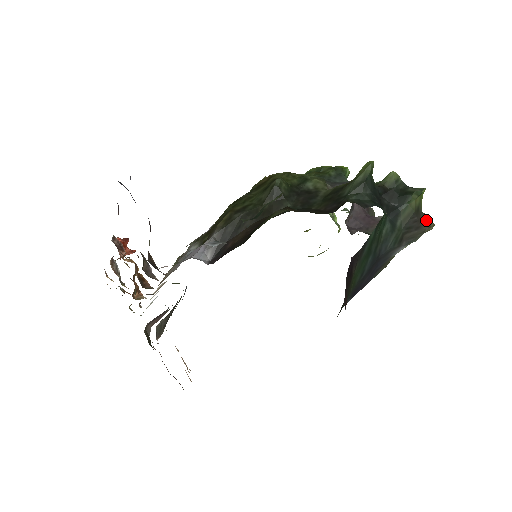
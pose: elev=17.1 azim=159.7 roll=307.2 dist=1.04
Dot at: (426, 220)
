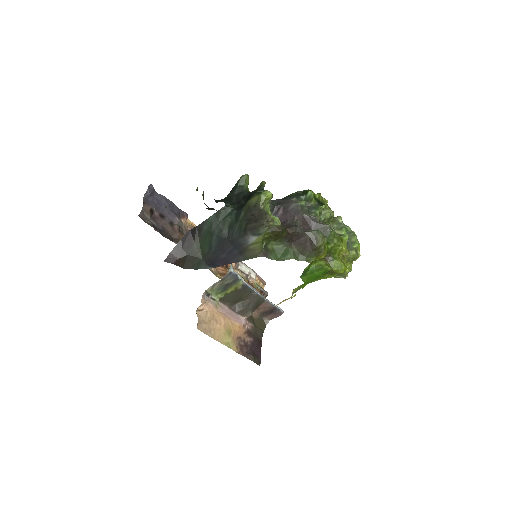
Dot at: (263, 215)
